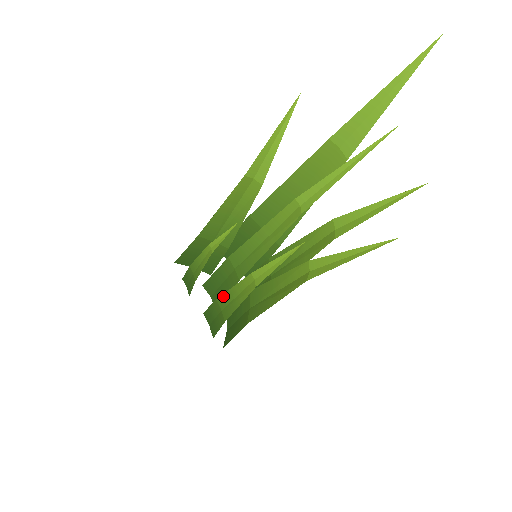
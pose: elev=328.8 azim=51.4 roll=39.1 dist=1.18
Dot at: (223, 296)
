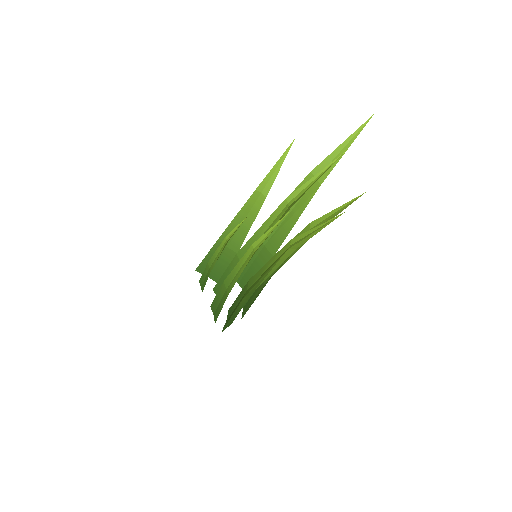
Dot at: (229, 275)
